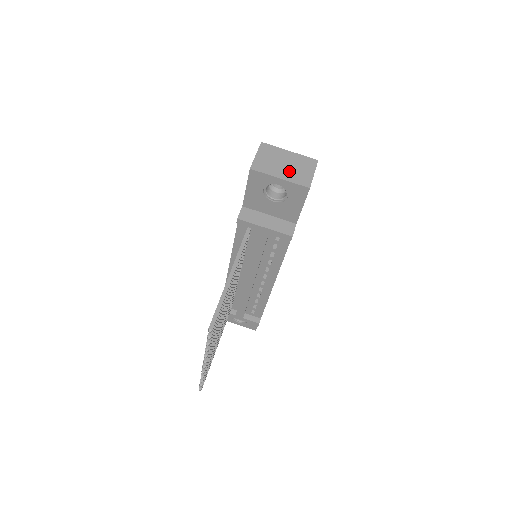
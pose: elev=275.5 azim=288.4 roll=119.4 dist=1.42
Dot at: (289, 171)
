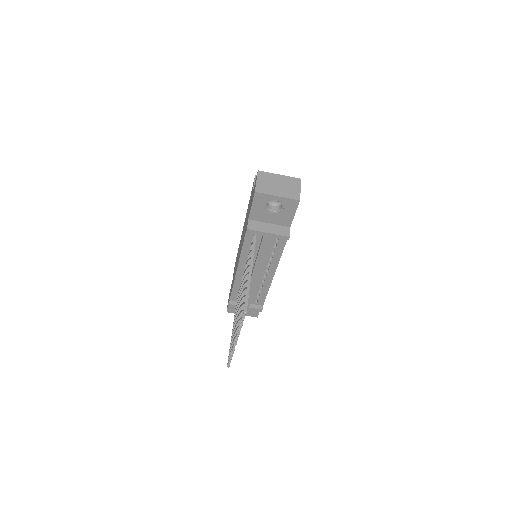
Dot at: (283, 190)
